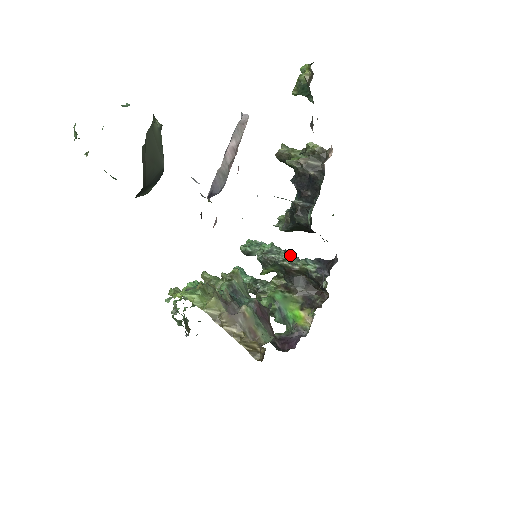
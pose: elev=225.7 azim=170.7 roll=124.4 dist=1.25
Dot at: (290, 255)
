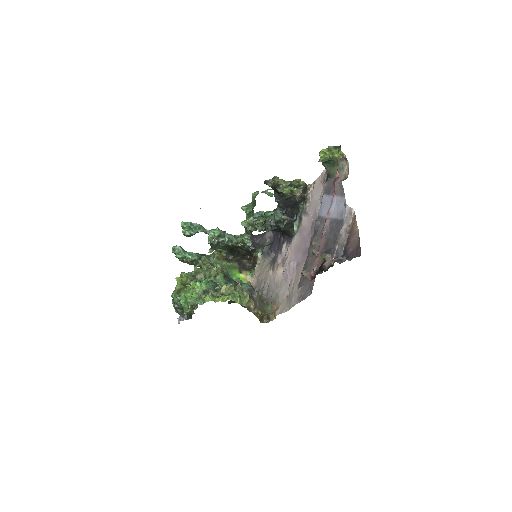
Dot at: (233, 236)
